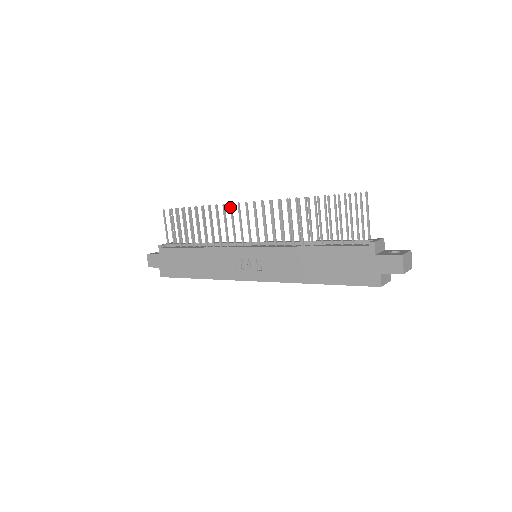
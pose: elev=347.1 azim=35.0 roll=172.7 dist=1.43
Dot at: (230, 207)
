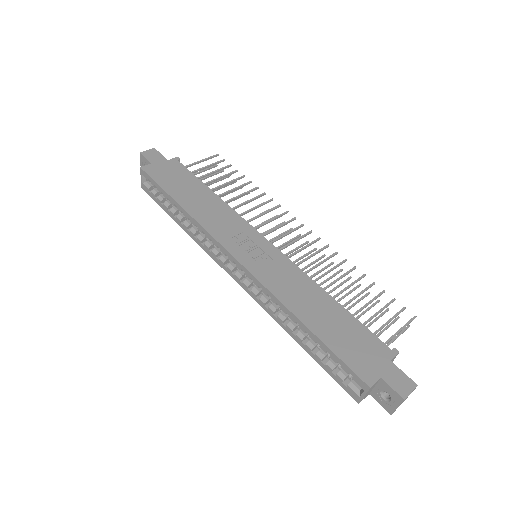
Dot at: (285, 212)
